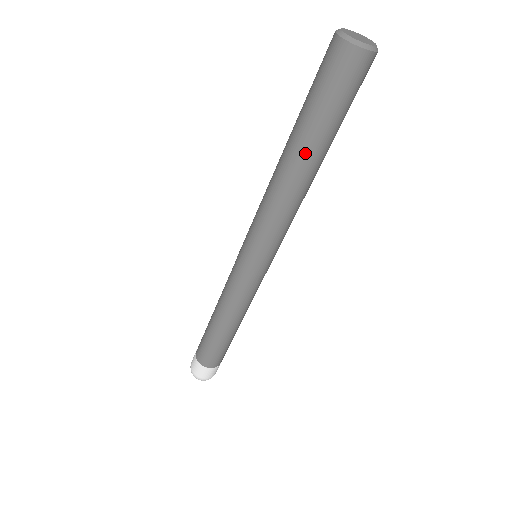
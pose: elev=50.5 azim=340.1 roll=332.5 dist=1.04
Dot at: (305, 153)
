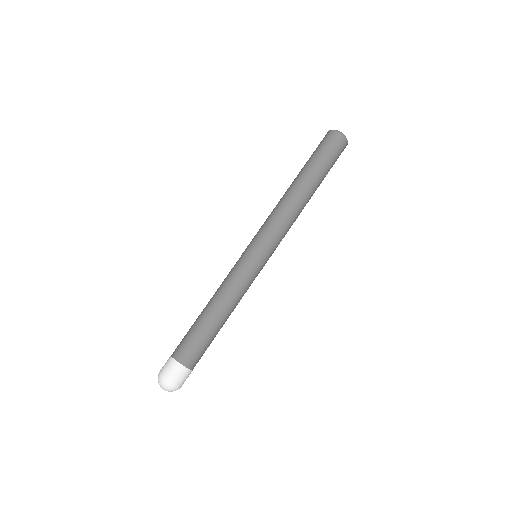
Dot at: (298, 176)
